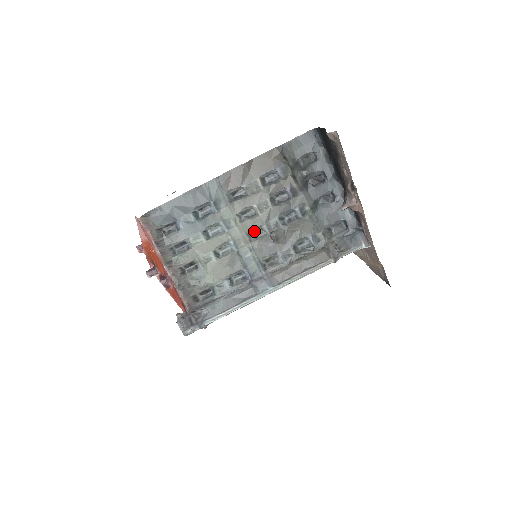
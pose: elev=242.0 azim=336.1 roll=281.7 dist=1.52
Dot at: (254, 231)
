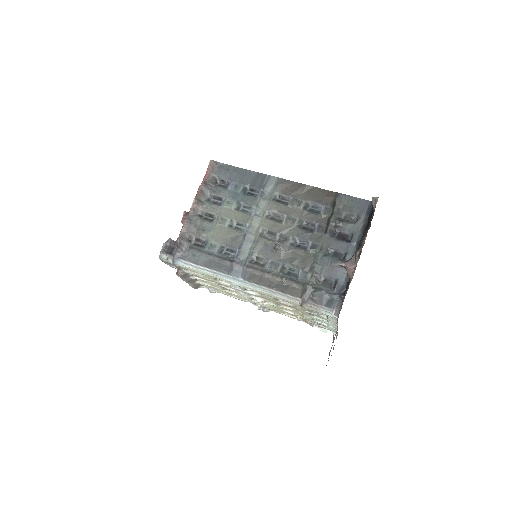
Dot at: (269, 231)
